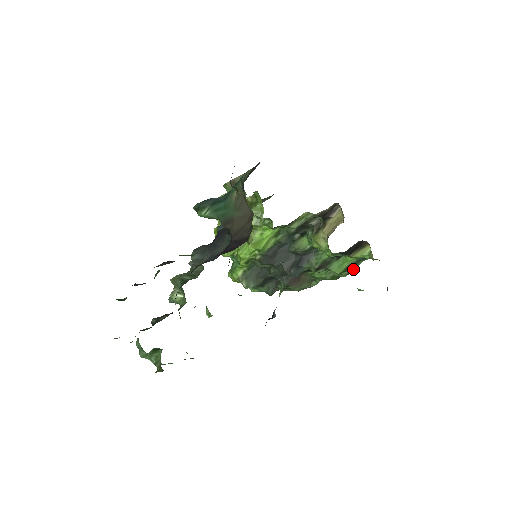
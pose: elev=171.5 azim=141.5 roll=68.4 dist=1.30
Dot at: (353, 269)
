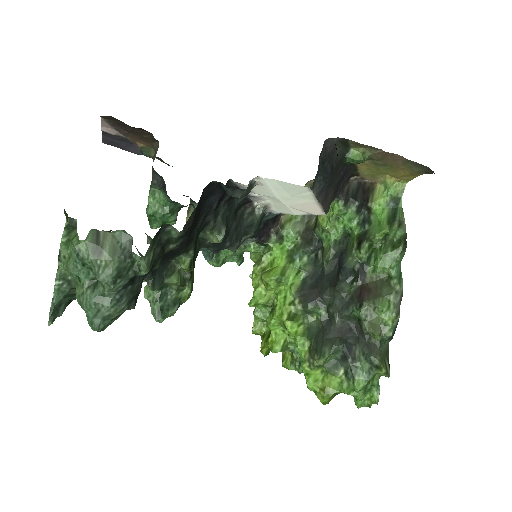
Dot at: (402, 220)
